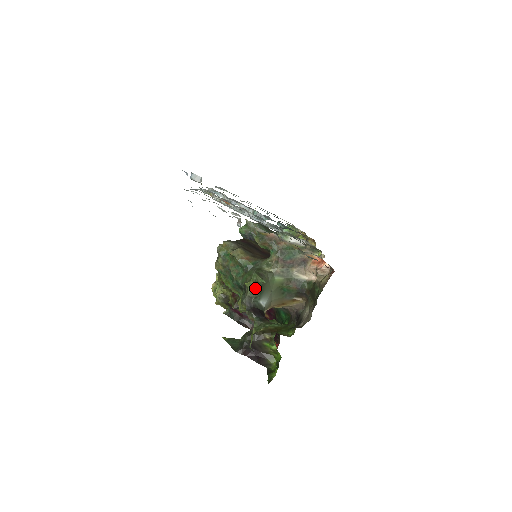
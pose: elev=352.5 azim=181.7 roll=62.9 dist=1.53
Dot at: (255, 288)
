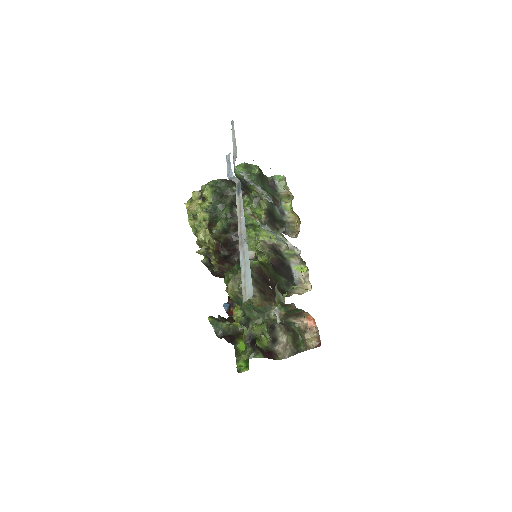
Dot at: (260, 334)
